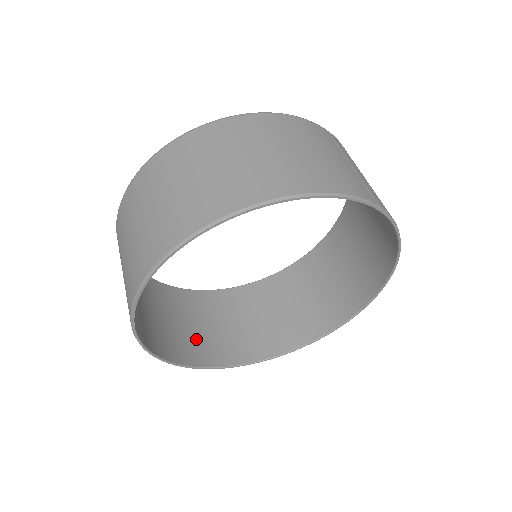
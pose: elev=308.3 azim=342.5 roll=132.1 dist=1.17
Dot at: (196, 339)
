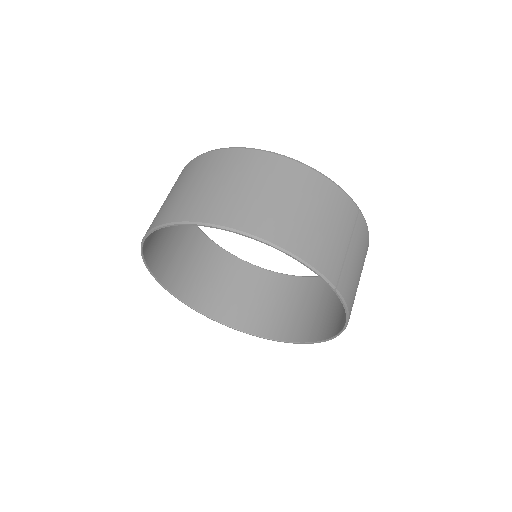
Dot at: (190, 277)
